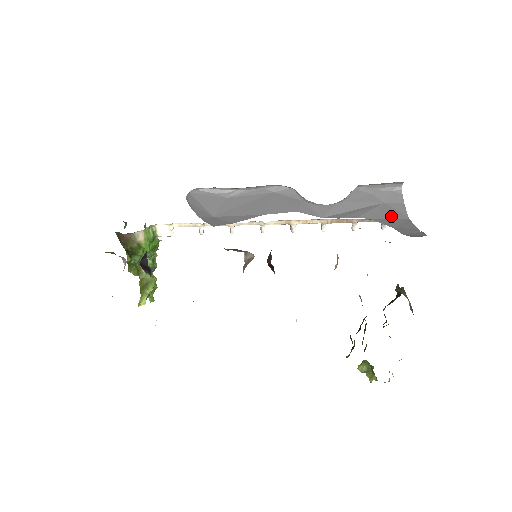
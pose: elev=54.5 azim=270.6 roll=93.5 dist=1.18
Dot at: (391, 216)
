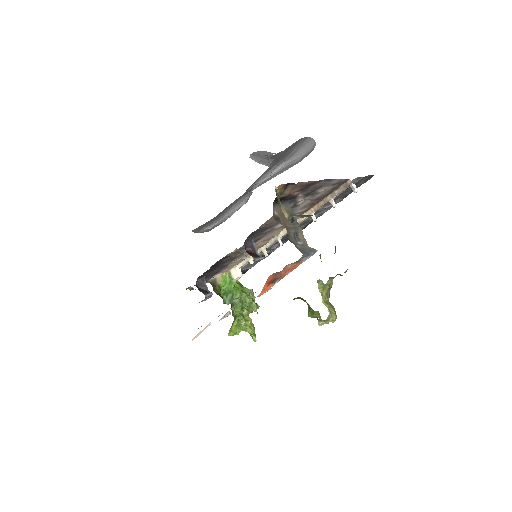
Dot at: occluded
